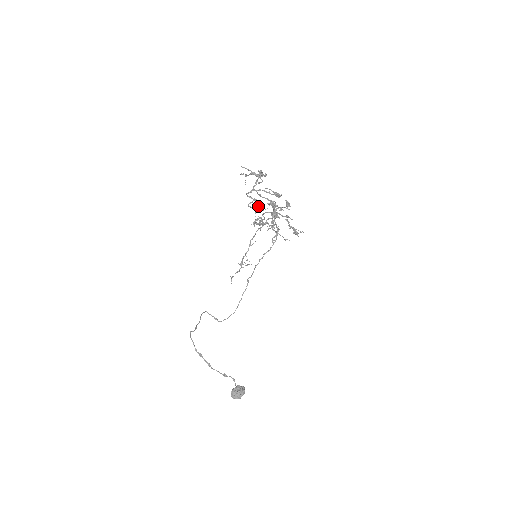
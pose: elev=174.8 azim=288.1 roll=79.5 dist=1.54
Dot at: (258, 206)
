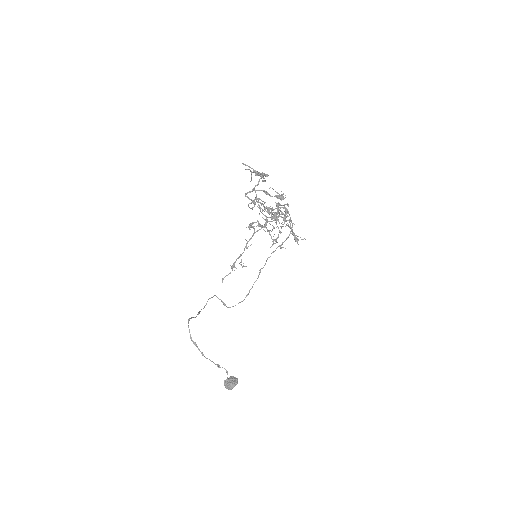
Dot at: (258, 207)
